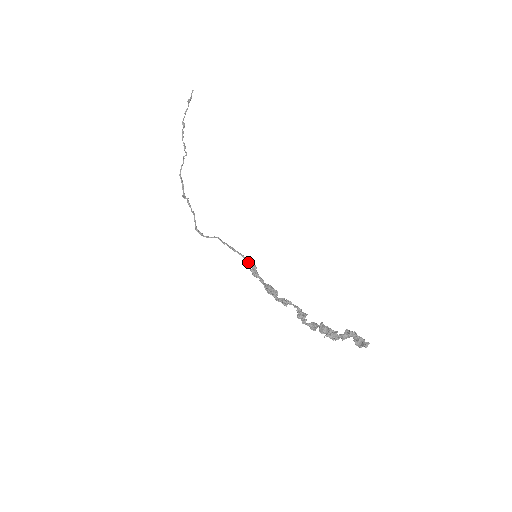
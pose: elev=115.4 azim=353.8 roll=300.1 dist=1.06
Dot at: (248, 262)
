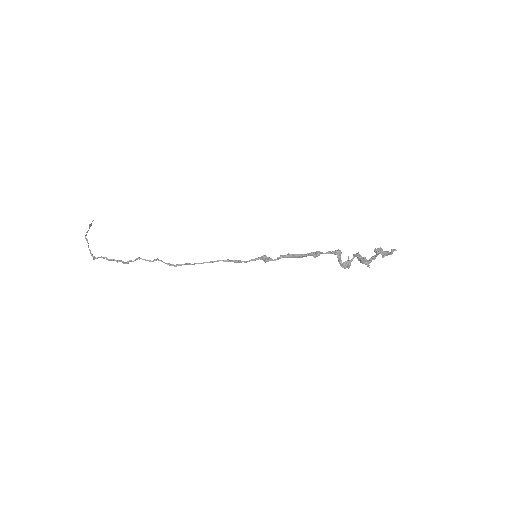
Dot at: (252, 259)
